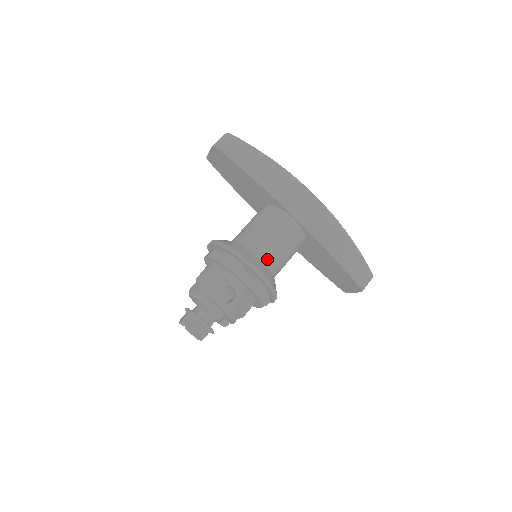
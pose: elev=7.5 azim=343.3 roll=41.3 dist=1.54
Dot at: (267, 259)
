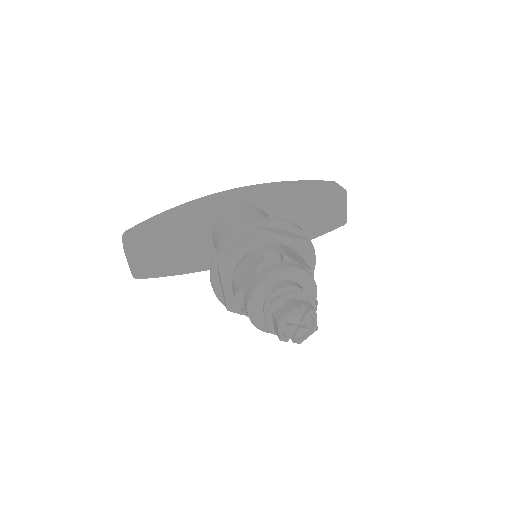
Dot at: occluded
